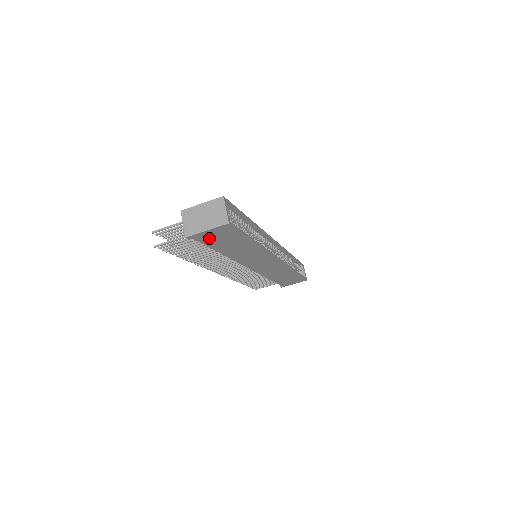
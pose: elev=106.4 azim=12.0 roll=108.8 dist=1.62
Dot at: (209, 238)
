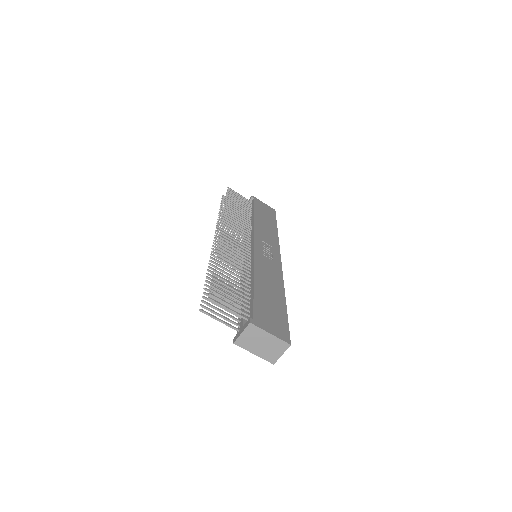
Dot at: occluded
